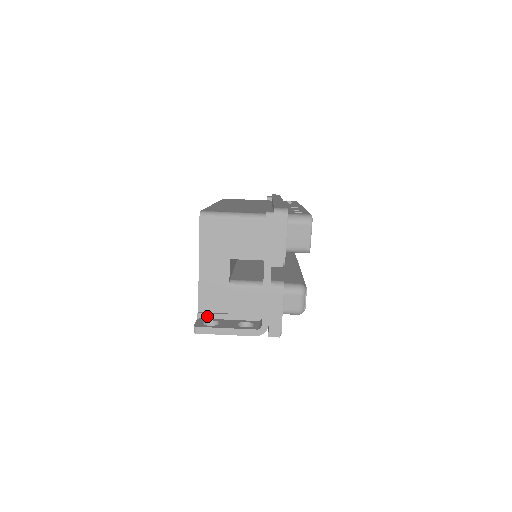
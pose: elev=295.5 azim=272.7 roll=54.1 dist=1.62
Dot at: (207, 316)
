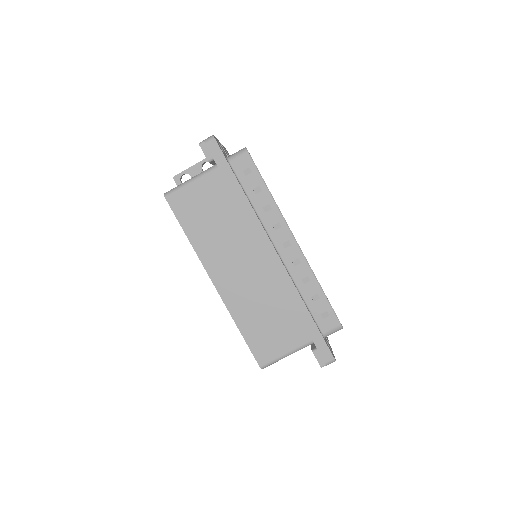
Dot at: occluded
